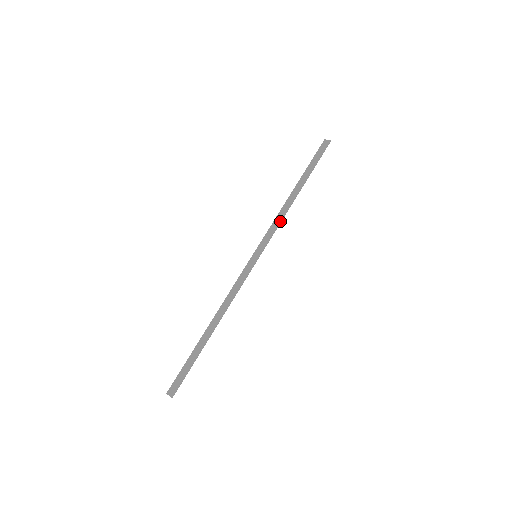
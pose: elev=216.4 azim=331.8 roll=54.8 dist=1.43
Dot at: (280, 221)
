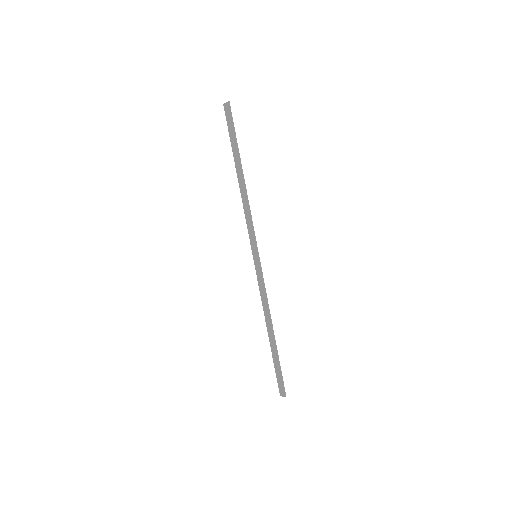
Dot at: (250, 214)
